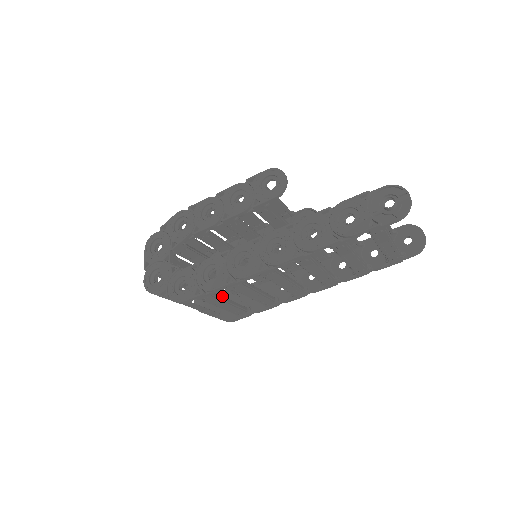
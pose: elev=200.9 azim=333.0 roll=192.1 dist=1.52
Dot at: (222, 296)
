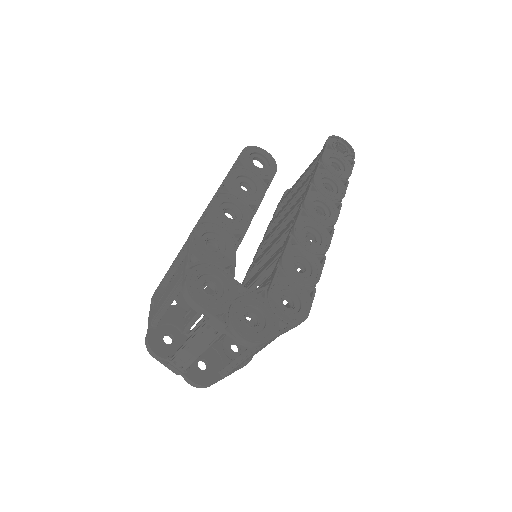
Dot at: occluded
